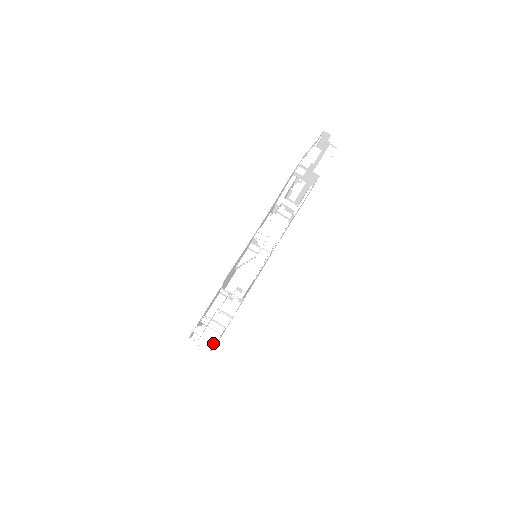
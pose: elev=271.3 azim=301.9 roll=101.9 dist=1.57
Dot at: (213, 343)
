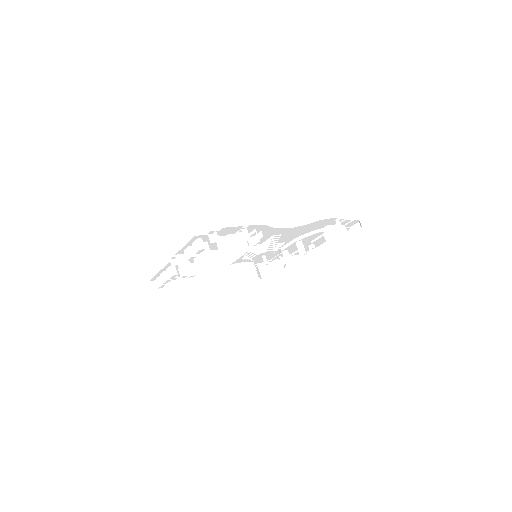
Dot at: (187, 273)
